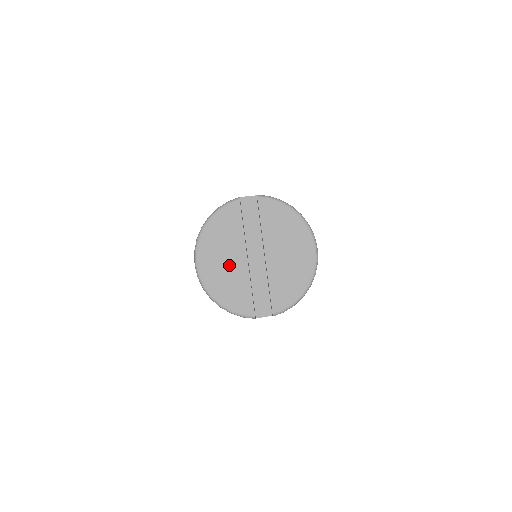
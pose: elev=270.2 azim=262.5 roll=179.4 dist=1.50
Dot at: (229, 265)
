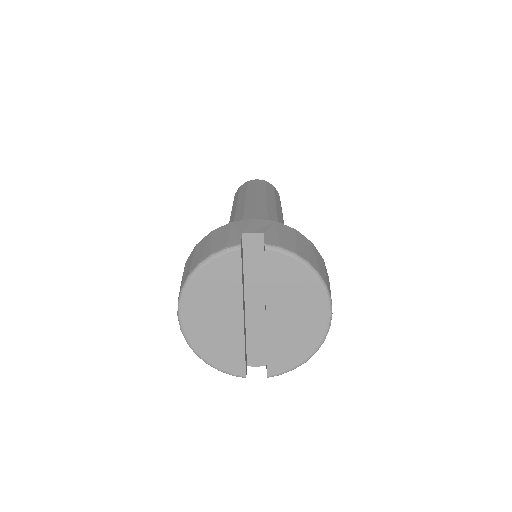
Dot at: (220, 322)
